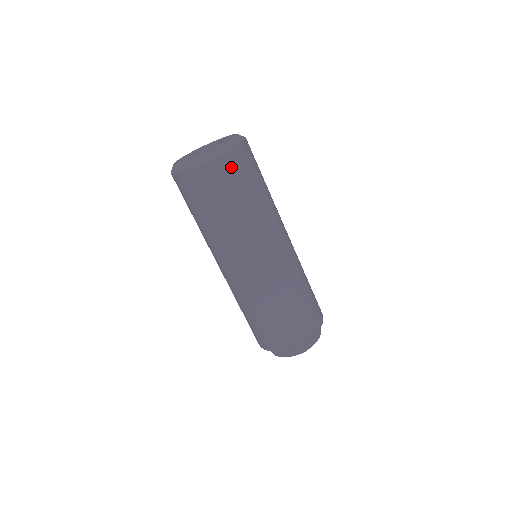
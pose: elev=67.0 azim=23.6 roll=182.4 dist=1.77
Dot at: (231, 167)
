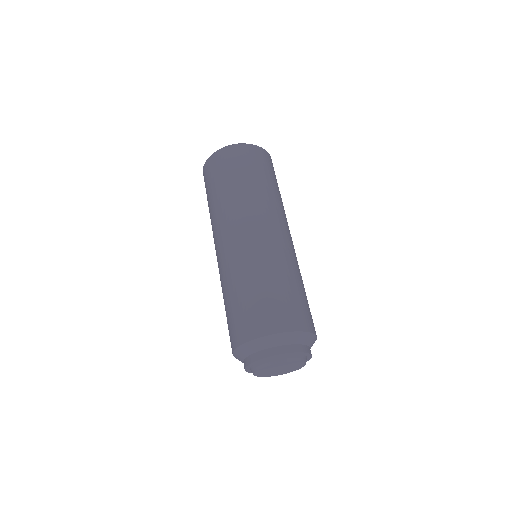
Dot at: (254, 154)
